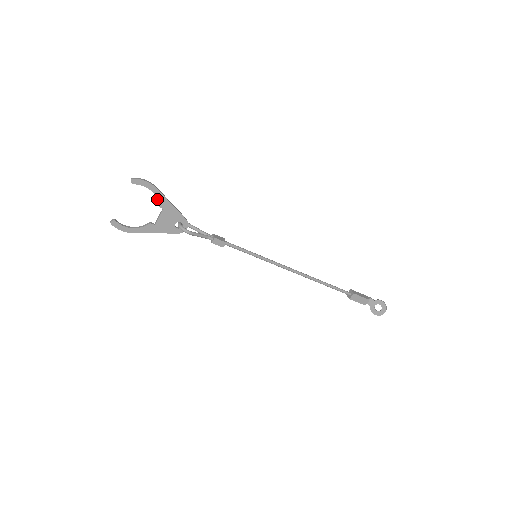
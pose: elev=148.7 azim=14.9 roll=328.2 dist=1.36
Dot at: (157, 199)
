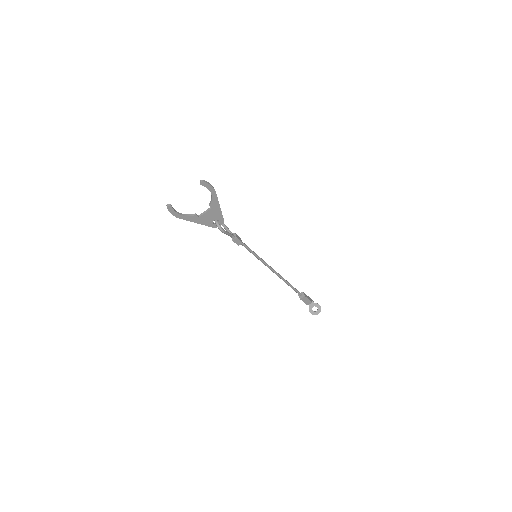
Dot at: (212, 200)
